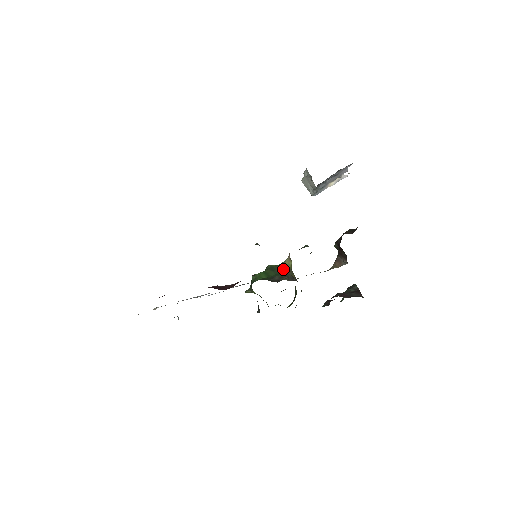
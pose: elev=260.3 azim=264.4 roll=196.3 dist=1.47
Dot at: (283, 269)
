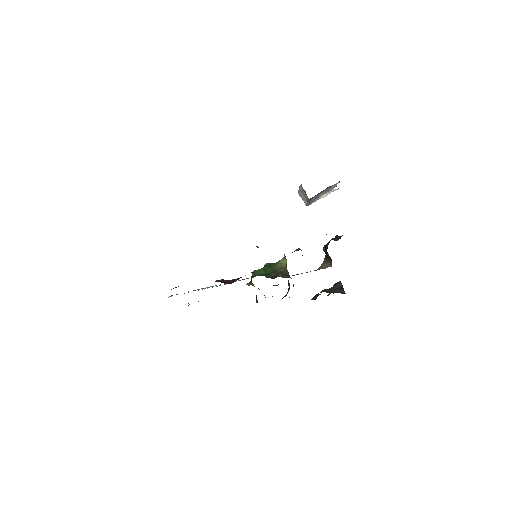
Dot at: (279, 267)
